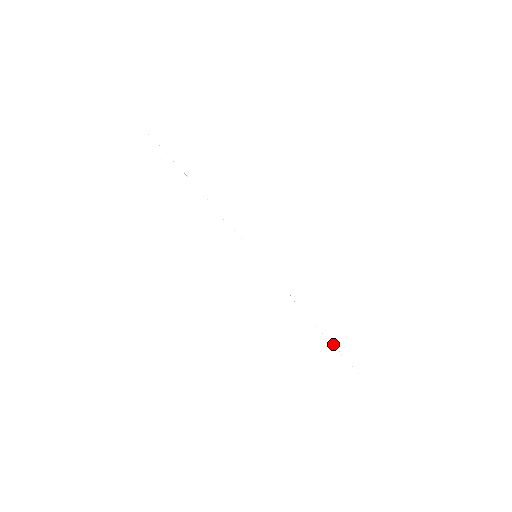
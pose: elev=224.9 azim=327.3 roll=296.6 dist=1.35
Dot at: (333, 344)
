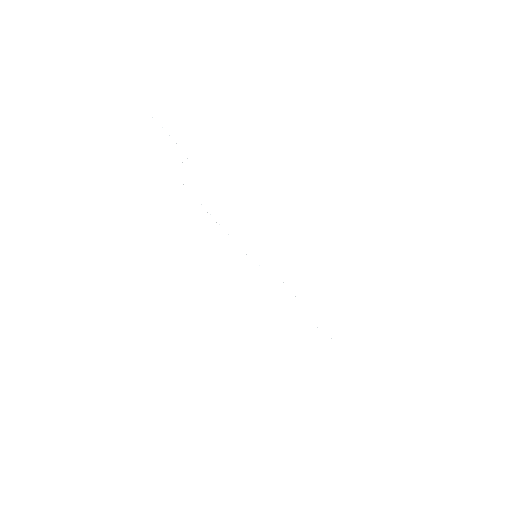
Dot at: occluded
